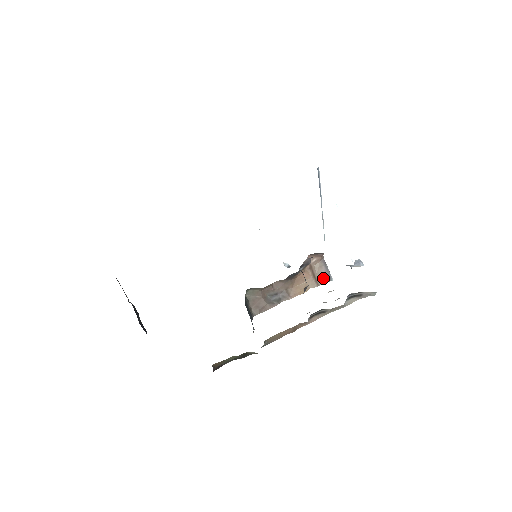
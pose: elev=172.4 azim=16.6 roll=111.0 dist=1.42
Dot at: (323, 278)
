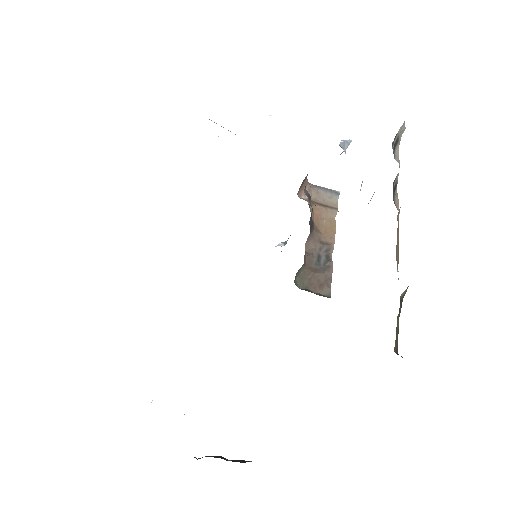
Dot at: (331, 199)
